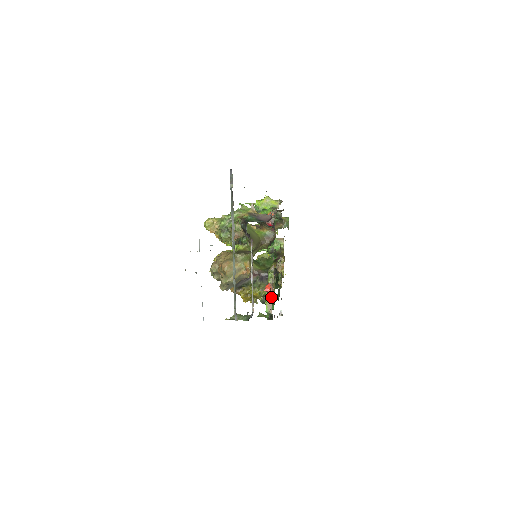
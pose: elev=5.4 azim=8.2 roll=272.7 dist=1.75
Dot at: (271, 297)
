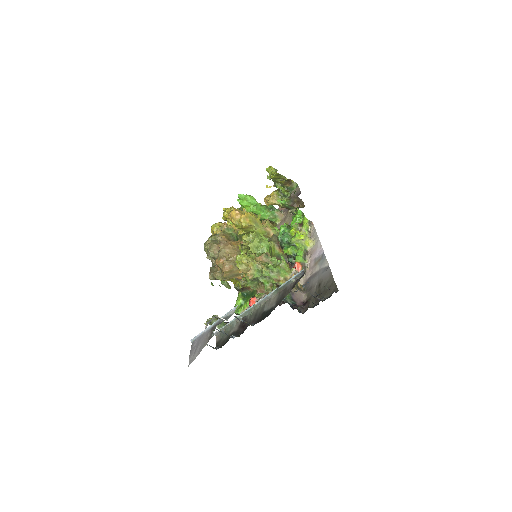
Dot at: occluded
